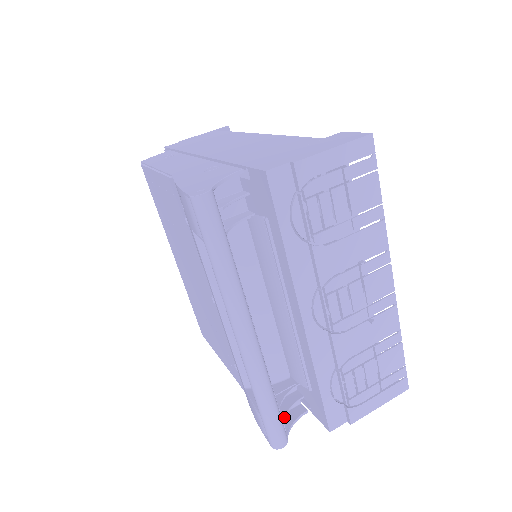
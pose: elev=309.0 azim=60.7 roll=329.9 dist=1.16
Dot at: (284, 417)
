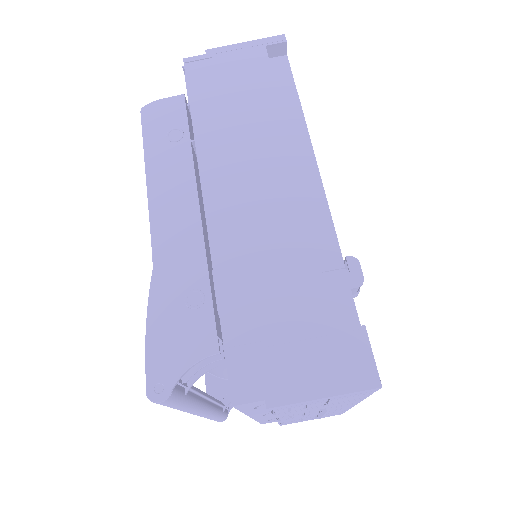
Dot at: occluded
